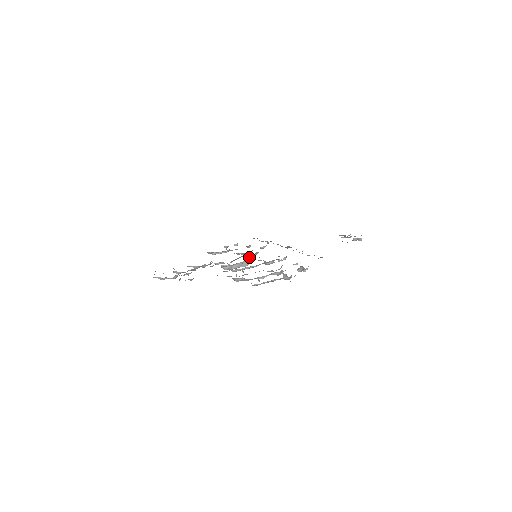
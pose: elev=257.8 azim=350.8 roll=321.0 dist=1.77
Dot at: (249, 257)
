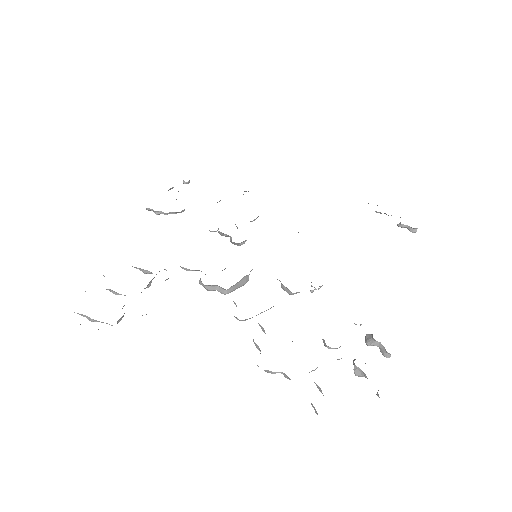
Dot at: (235, 244)
